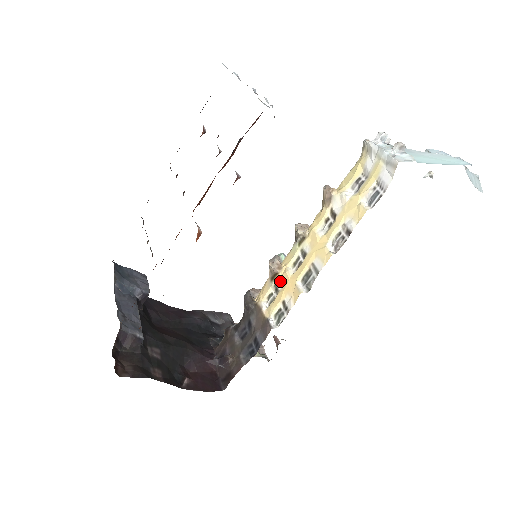
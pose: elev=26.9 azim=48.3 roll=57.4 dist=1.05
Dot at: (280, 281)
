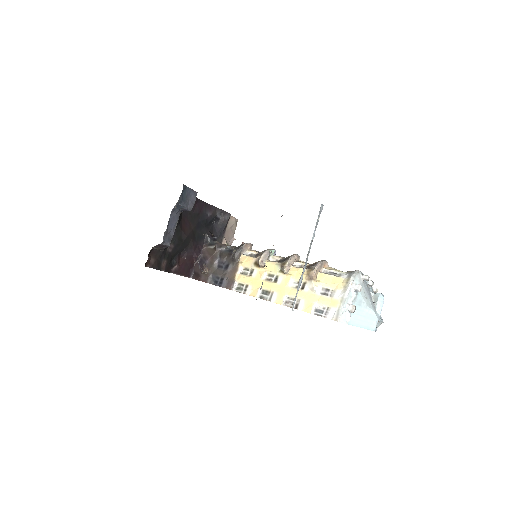
Dot at: (256, 272)
